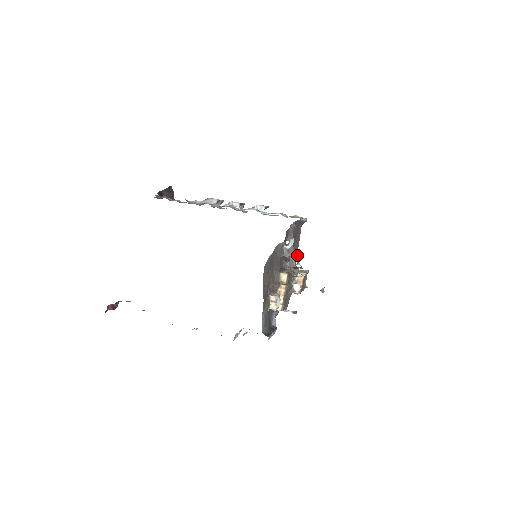
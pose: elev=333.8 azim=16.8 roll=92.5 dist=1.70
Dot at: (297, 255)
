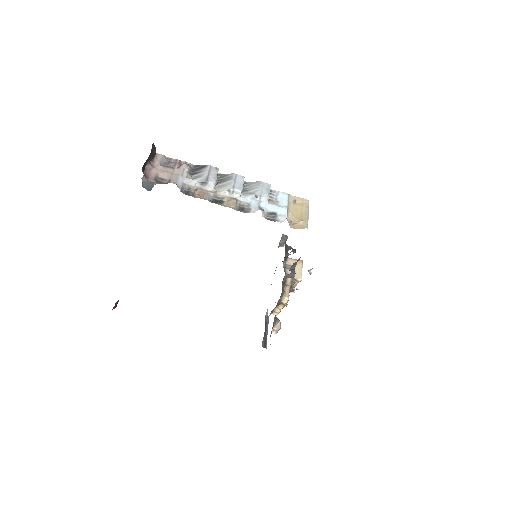
Dot at: occluded
